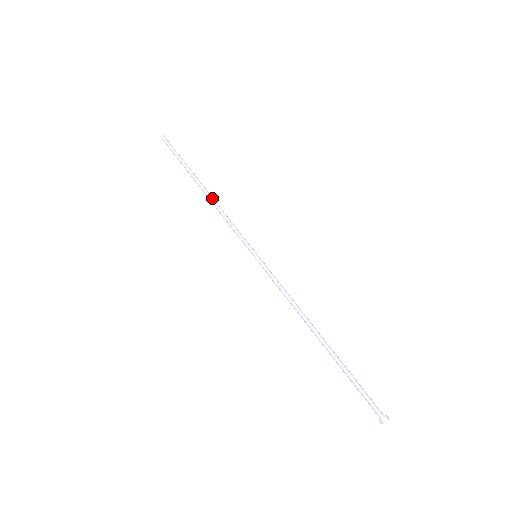
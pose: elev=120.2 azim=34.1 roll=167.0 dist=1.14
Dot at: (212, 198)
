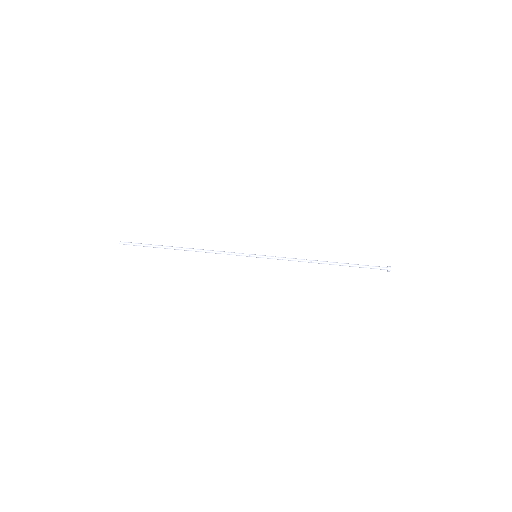
Dot at: (197, 251)
